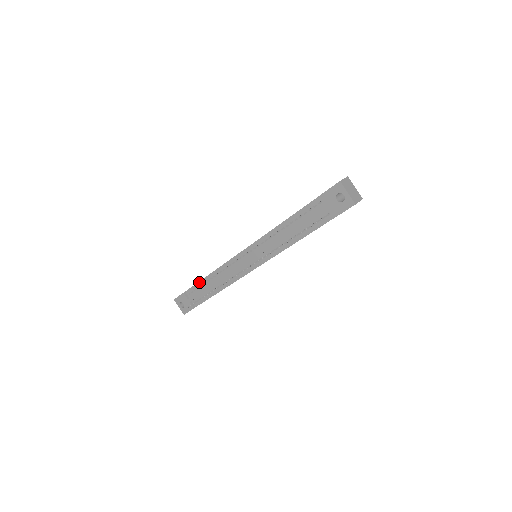
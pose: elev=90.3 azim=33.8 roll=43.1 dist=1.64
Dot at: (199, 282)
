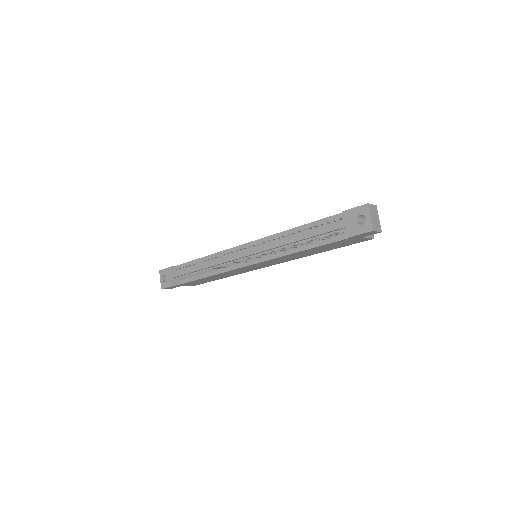
Dot at: (191, 261)
